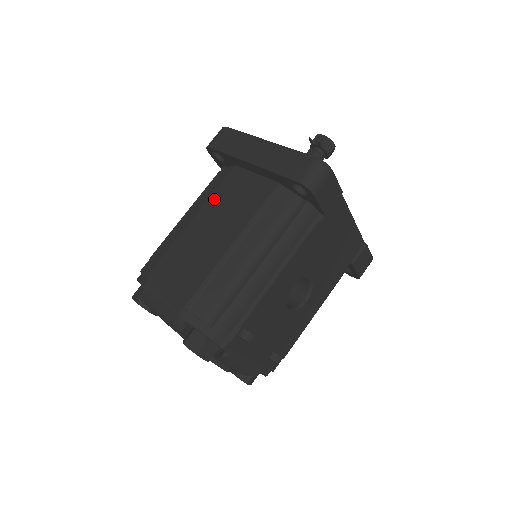
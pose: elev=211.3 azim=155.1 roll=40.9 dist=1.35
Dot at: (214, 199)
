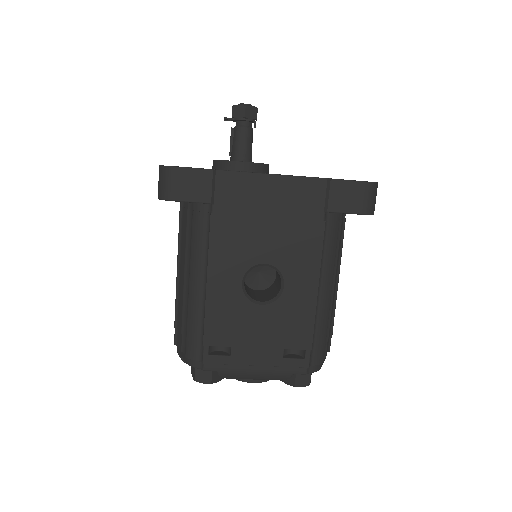
Dot at: occluded
